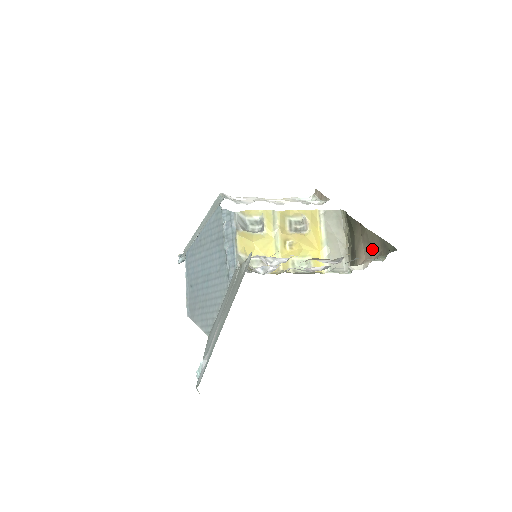
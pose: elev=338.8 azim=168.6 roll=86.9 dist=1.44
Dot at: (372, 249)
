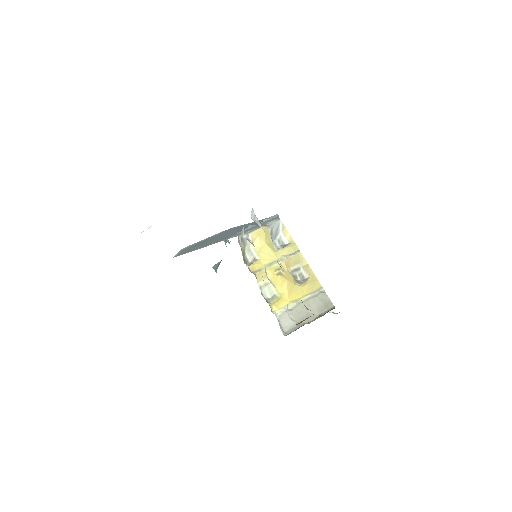
Dot at: occluded
